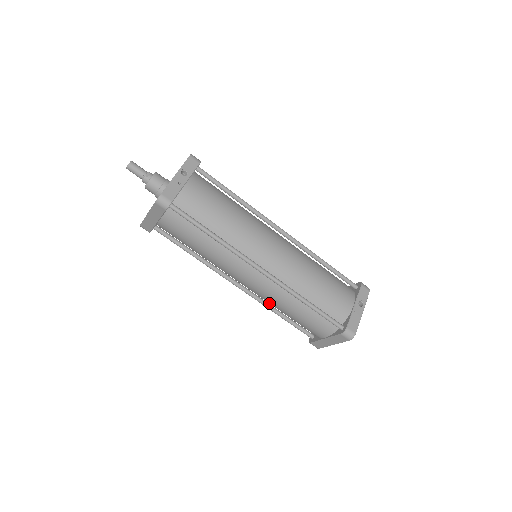
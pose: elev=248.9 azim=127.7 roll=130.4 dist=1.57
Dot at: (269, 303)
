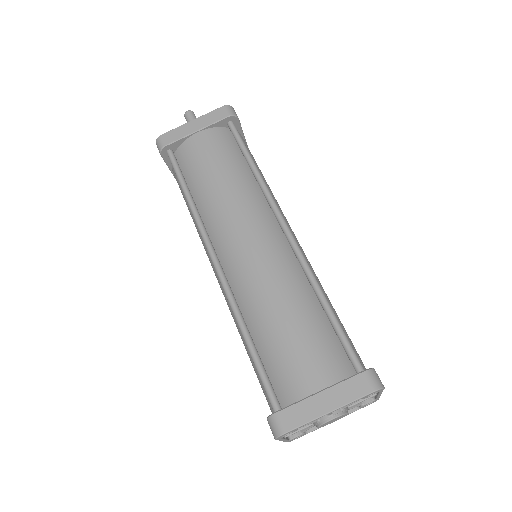
Dot at: (251, 300)
